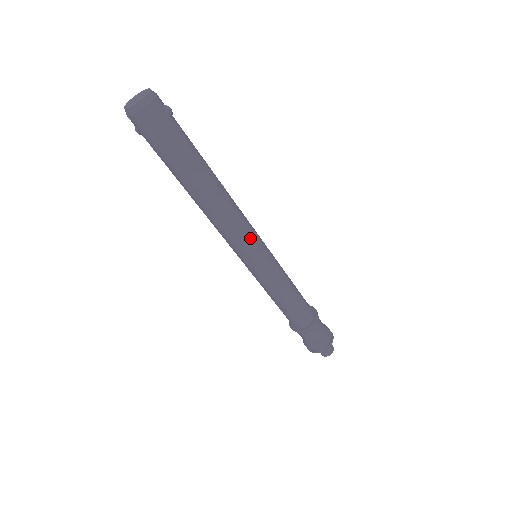
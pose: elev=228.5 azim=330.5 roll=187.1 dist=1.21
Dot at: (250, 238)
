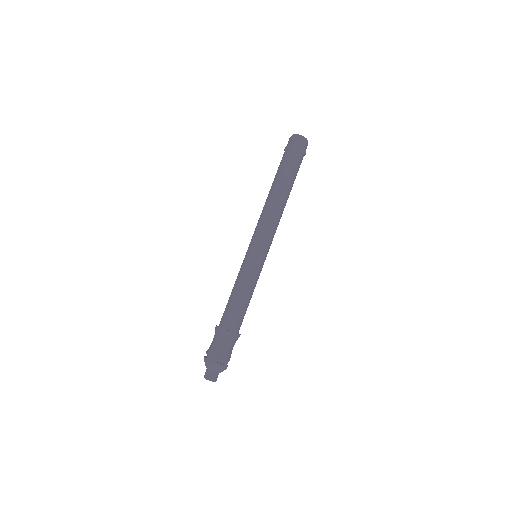
Dot at: (266, 236)
